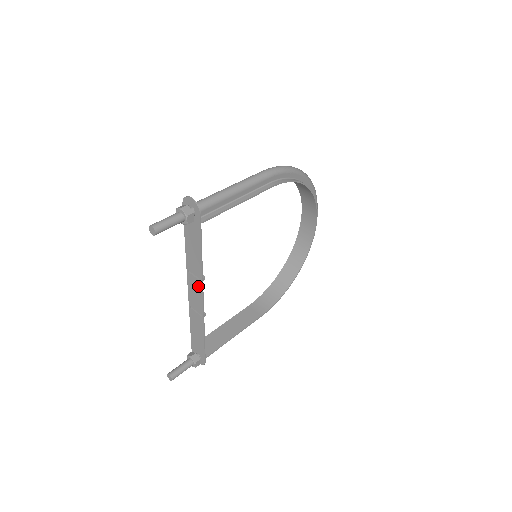
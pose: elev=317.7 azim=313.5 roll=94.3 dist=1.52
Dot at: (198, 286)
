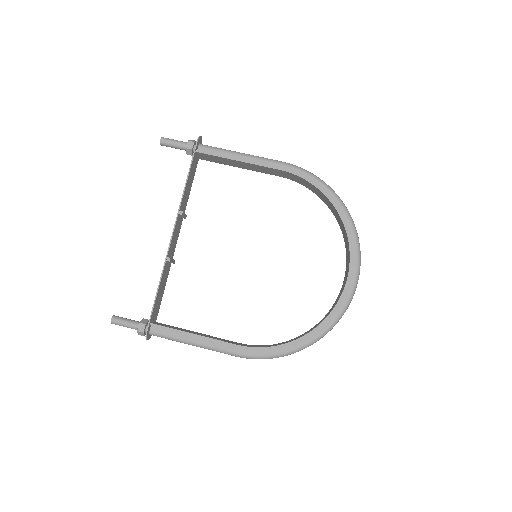
Dot at: (177, 222)
